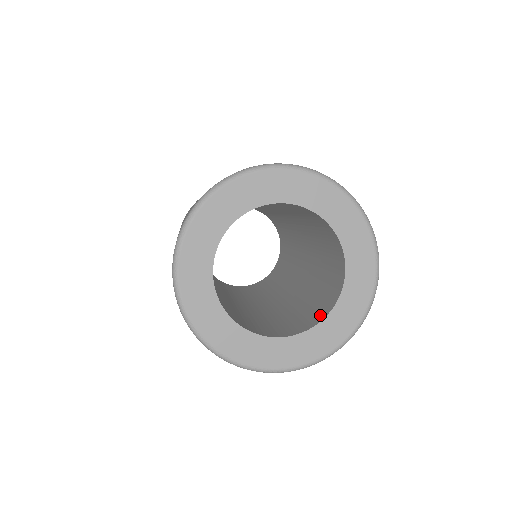
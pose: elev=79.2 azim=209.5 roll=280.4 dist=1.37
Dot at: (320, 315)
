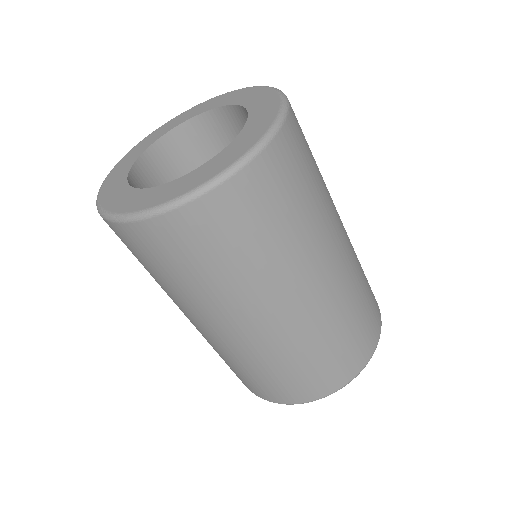
Dot at: occluded
